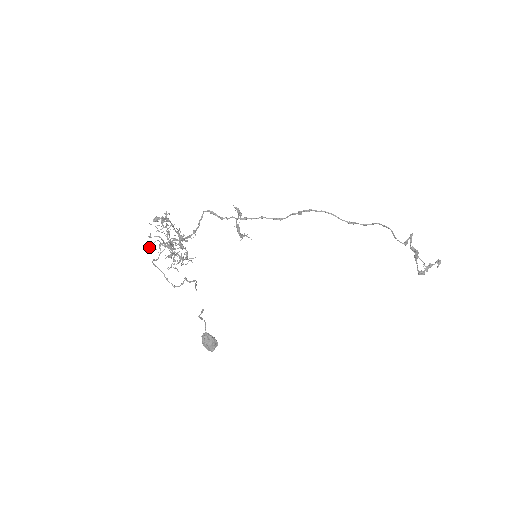
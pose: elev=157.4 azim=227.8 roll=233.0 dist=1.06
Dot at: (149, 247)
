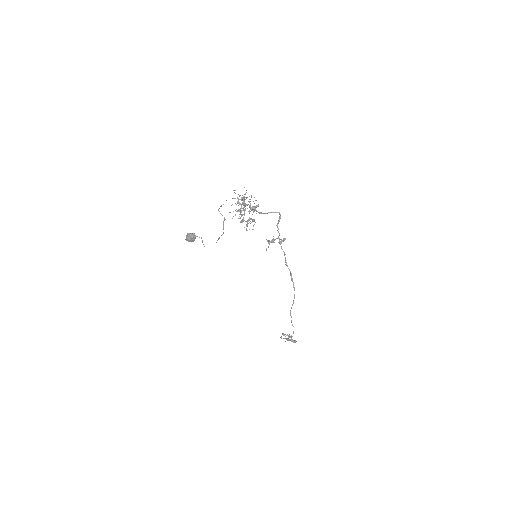
Dot at: occluded
